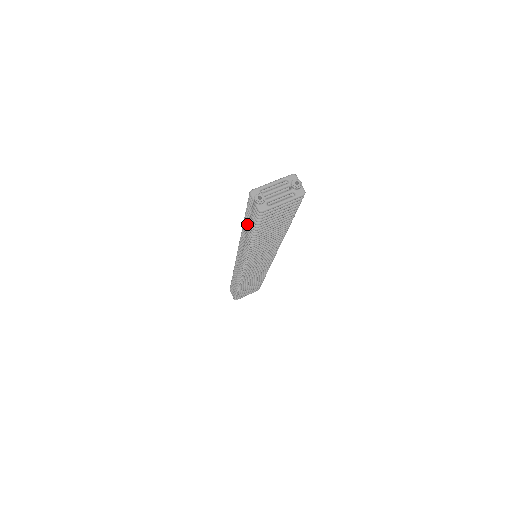
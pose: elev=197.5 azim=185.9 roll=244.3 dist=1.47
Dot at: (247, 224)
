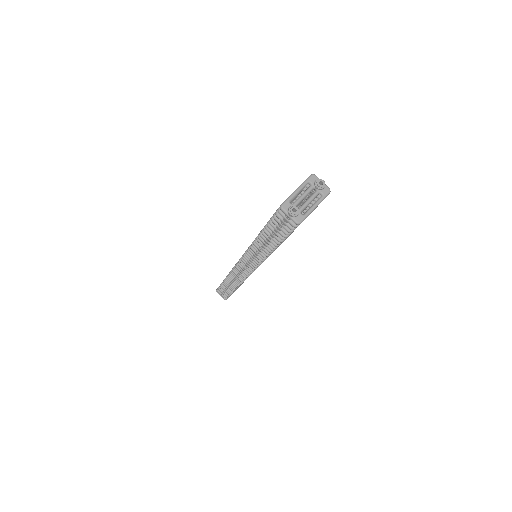
Dot at: (269, 235)
